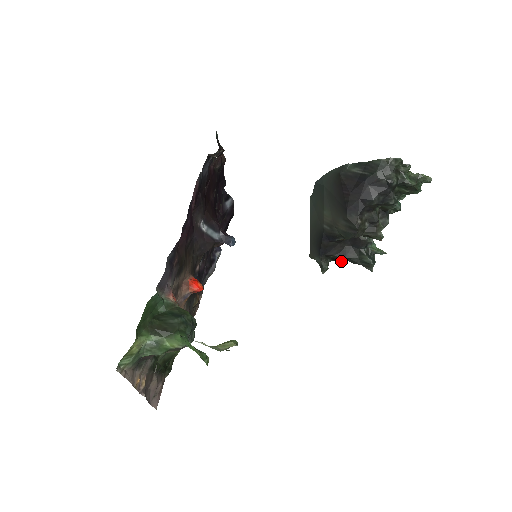
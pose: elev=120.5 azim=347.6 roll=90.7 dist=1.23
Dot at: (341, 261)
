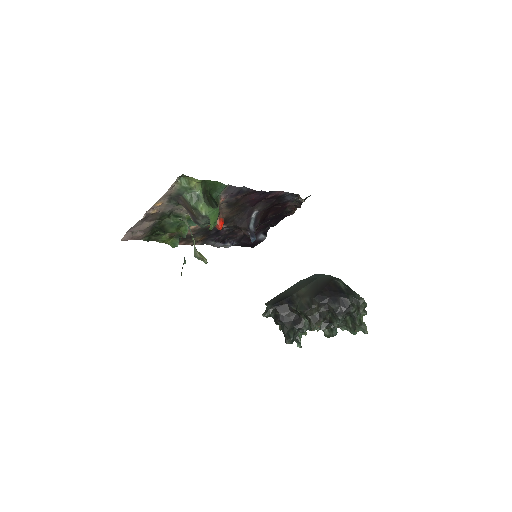
Dot at: (278, 322)
